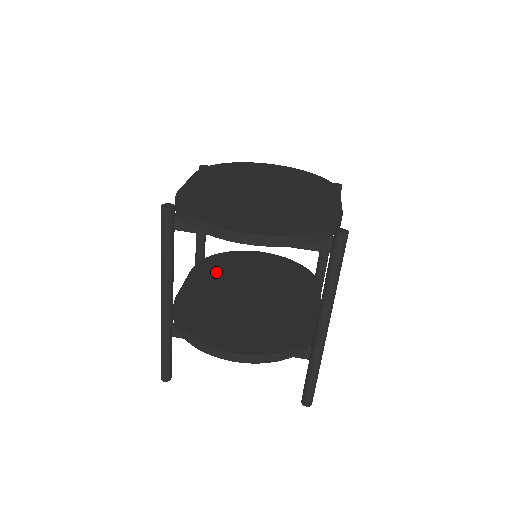
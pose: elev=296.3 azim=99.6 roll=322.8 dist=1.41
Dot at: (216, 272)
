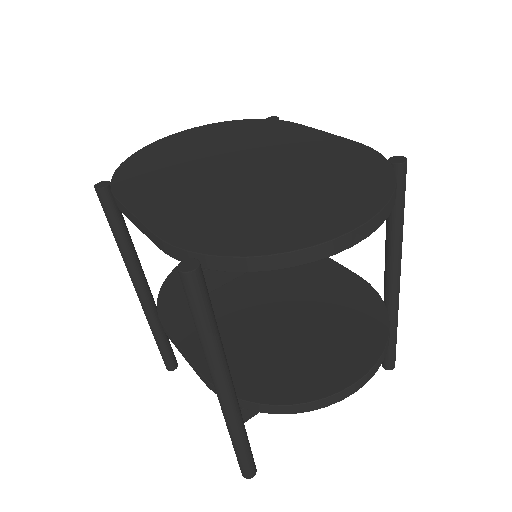
Dot at: occluded
